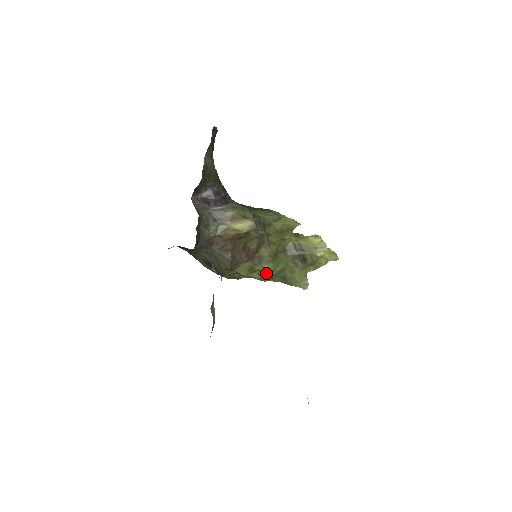
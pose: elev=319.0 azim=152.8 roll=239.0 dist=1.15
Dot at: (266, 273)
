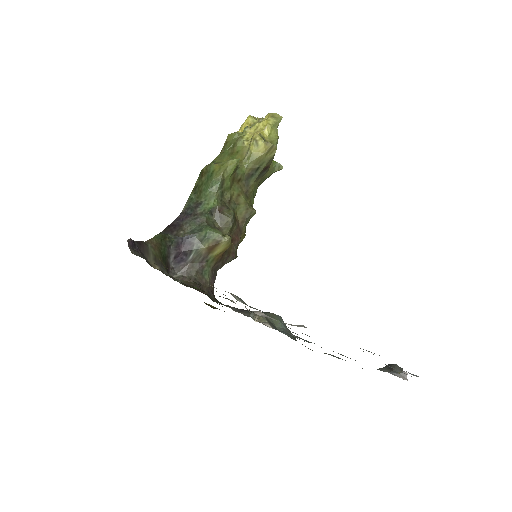
Dot at: occluded
